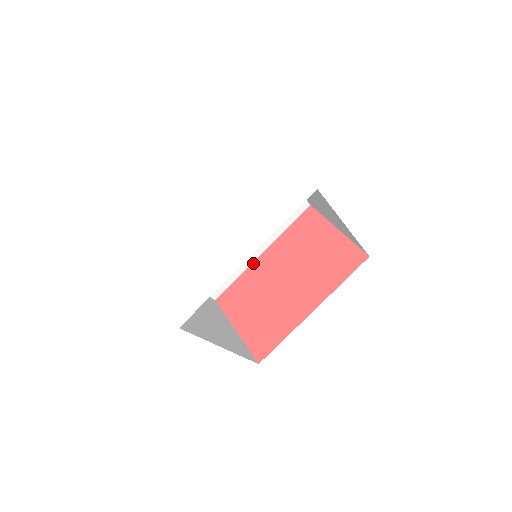
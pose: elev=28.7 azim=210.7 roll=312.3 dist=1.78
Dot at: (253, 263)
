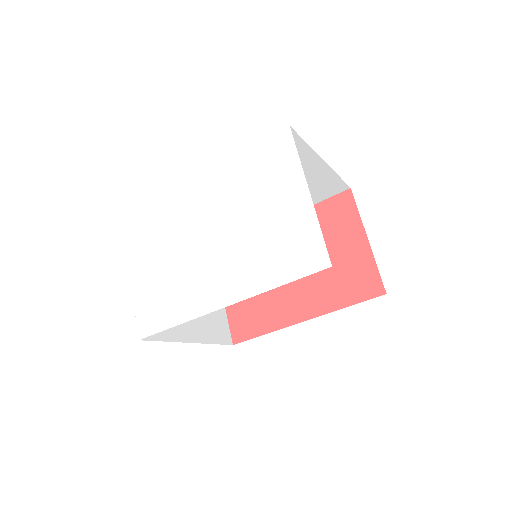
Dot at: occluded
